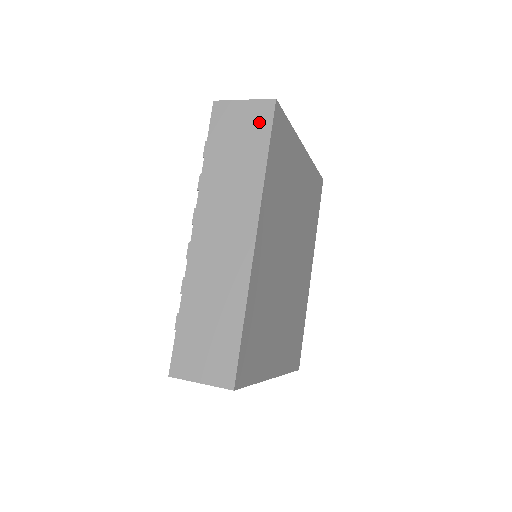
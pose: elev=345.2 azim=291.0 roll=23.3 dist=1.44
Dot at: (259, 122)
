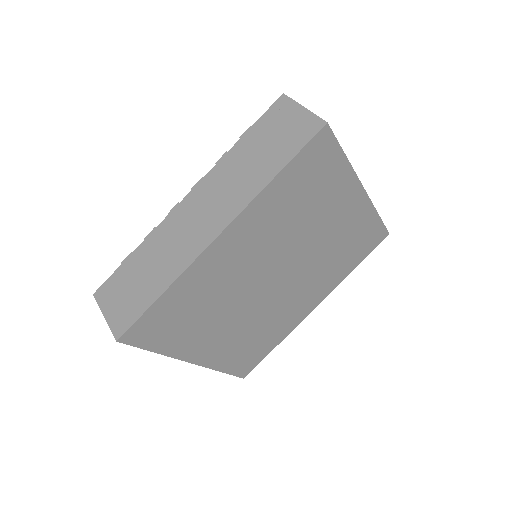
Dot at: (299, 135)
